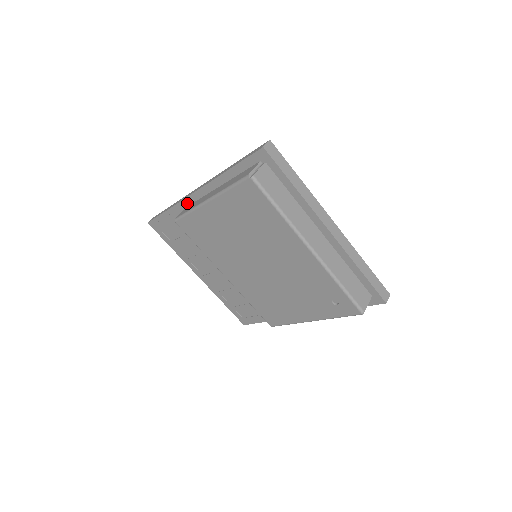
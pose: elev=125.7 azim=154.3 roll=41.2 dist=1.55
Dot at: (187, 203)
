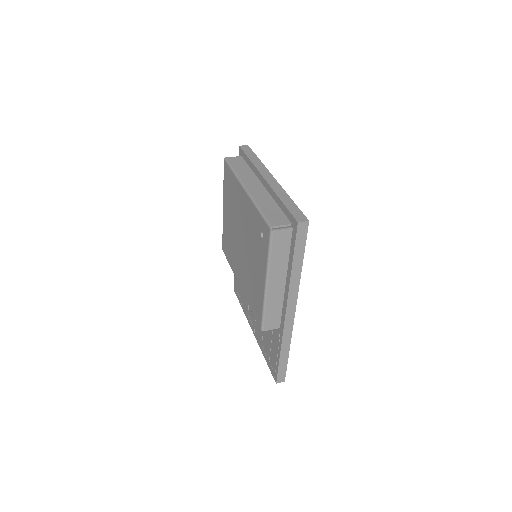
Dot at: occluded
